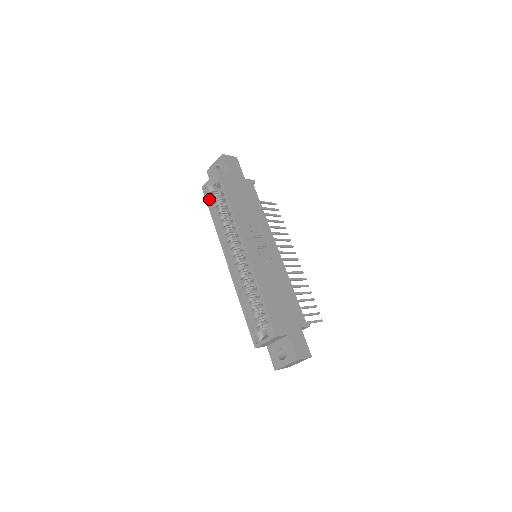
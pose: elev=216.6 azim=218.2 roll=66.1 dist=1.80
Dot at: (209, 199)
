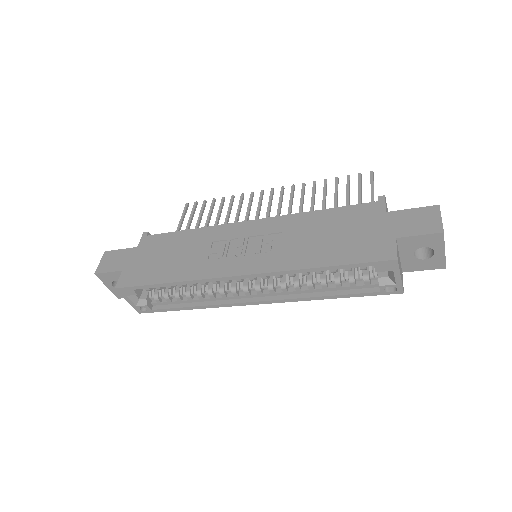
Dot at: (158, 307)
